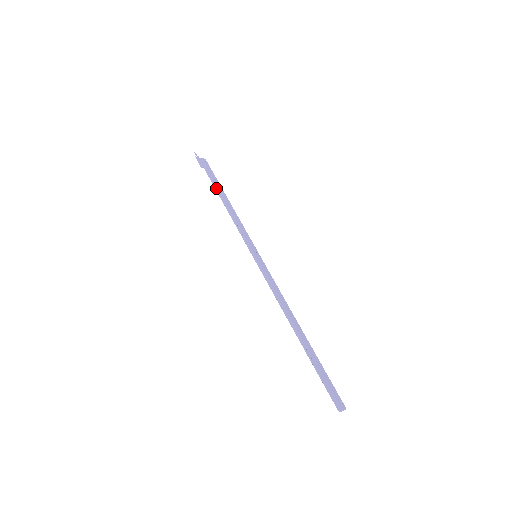
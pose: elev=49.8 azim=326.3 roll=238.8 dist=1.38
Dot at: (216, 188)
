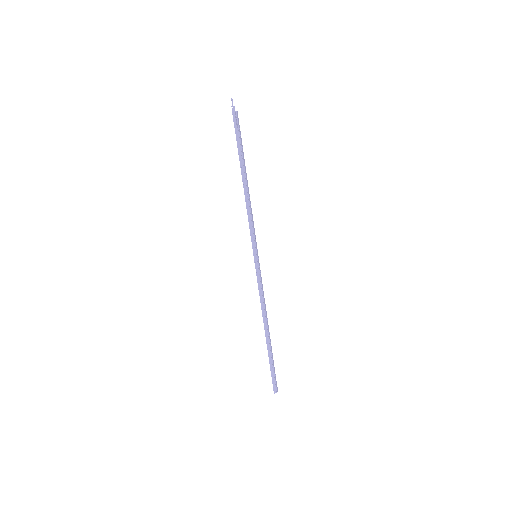
Dot at: (242, 163)
